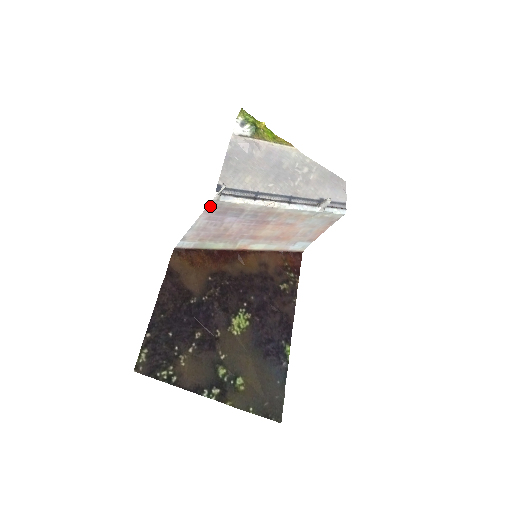
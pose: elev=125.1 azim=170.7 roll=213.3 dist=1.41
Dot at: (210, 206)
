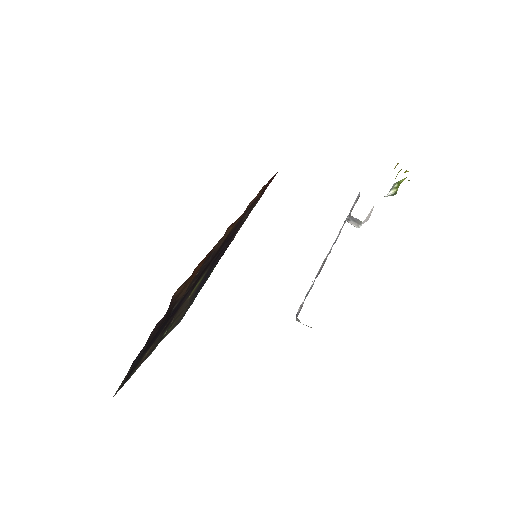
Dot at: occluded
